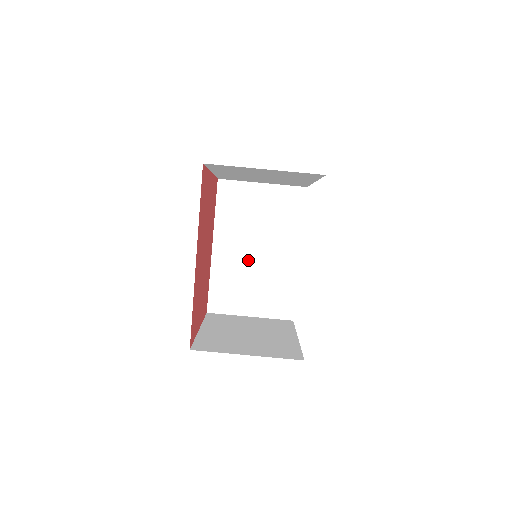
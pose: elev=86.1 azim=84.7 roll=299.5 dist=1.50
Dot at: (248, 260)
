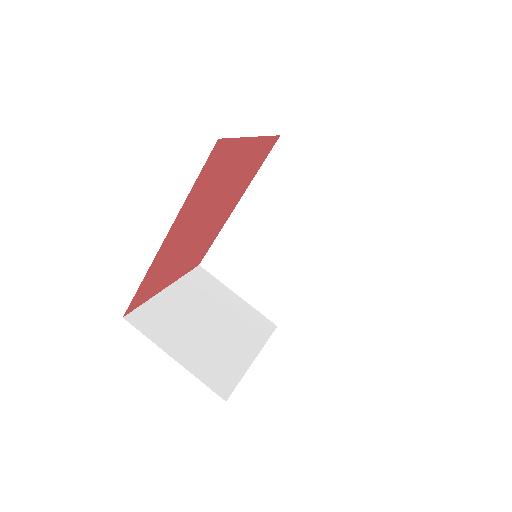
Dot at: (266, 241)
